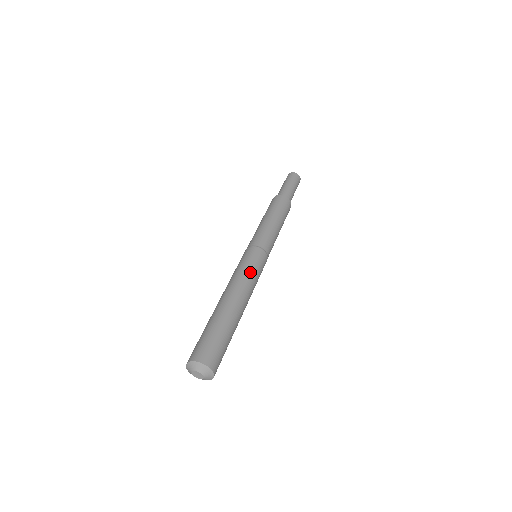
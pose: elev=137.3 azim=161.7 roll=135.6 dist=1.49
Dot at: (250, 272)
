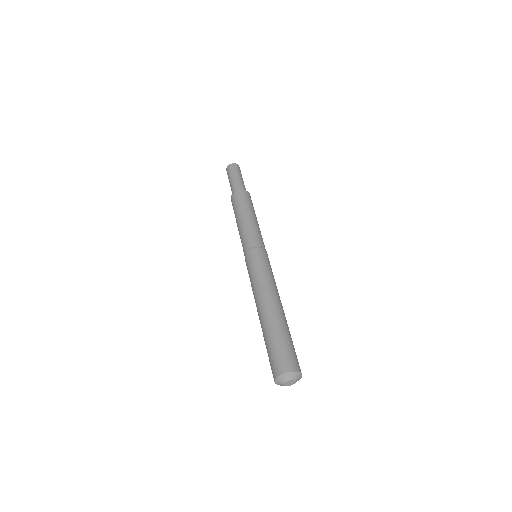
Dot at: (274, 279)
